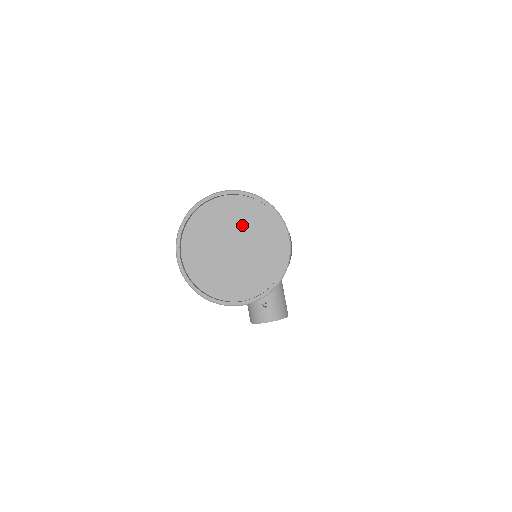
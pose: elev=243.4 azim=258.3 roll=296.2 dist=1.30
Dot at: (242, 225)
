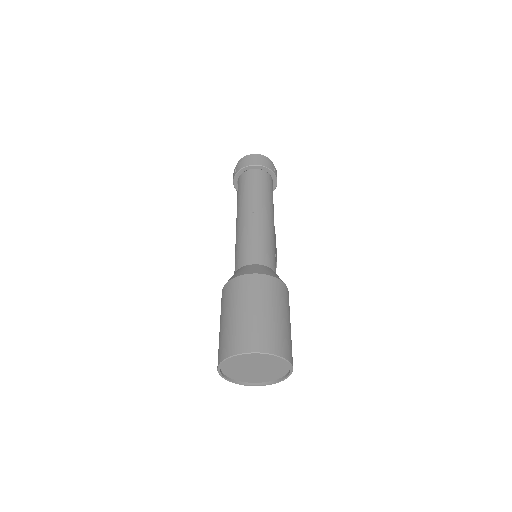
Dot at: (262, 361)
